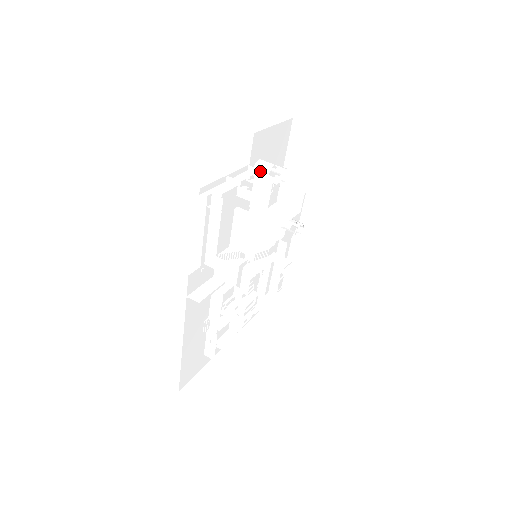
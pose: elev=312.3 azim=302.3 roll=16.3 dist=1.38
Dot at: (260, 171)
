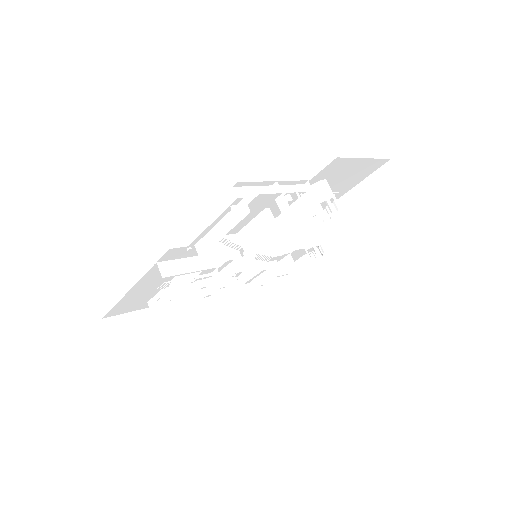
Dot at: (316, 193)
